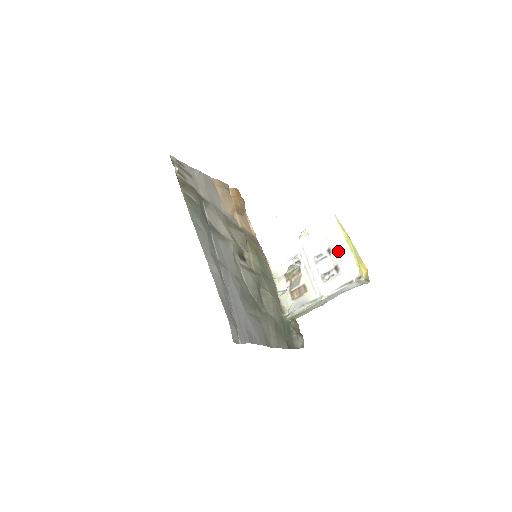
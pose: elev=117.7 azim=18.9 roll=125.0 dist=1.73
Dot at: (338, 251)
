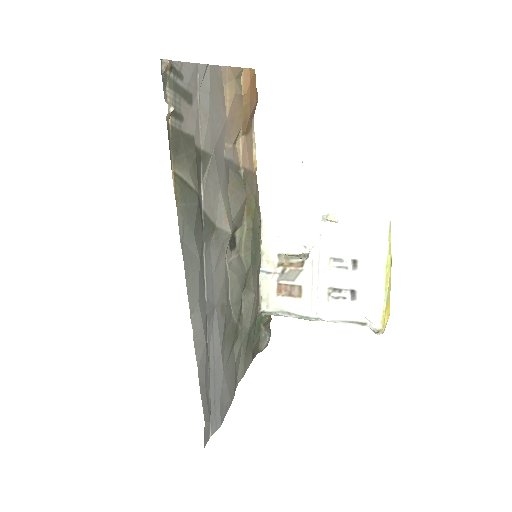
Dot at: (368, 278)
